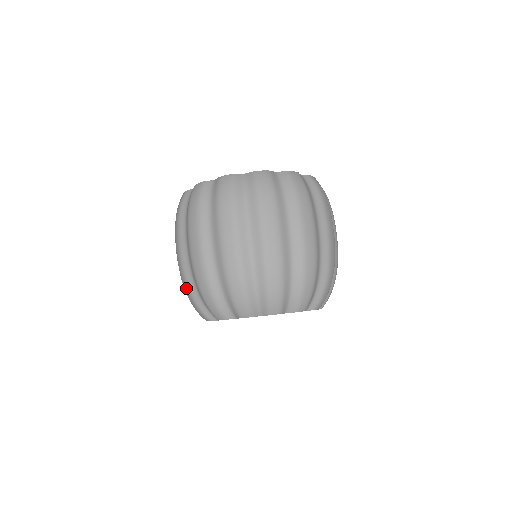
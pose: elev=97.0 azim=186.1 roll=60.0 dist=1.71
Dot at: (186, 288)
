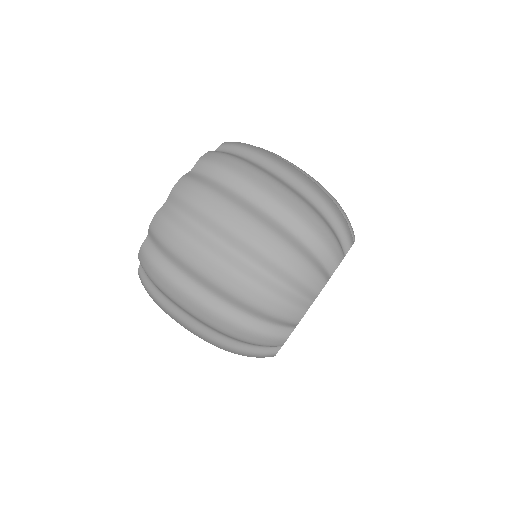
Dot at: (258, 294)
